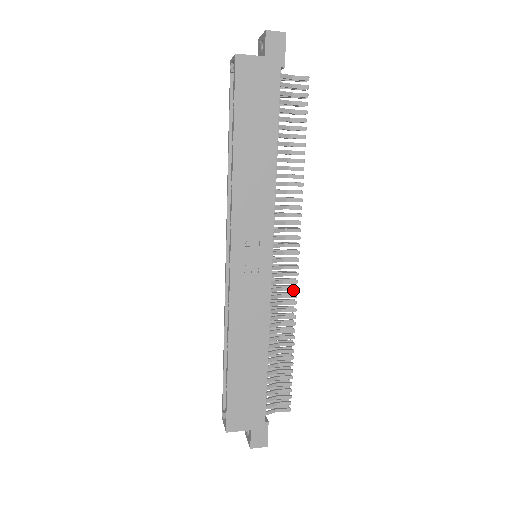
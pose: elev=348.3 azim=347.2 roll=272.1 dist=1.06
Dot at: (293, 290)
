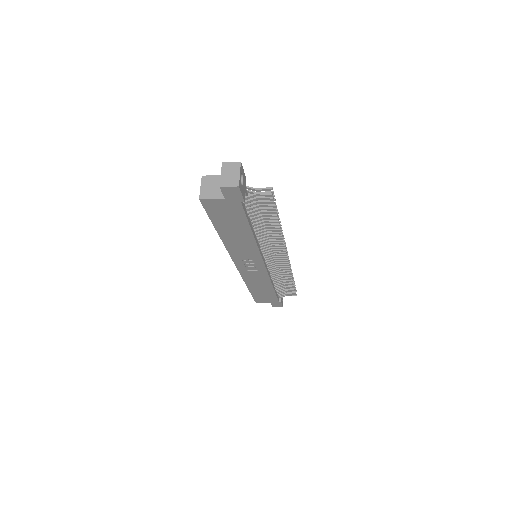
Dot at: (287, 268)
